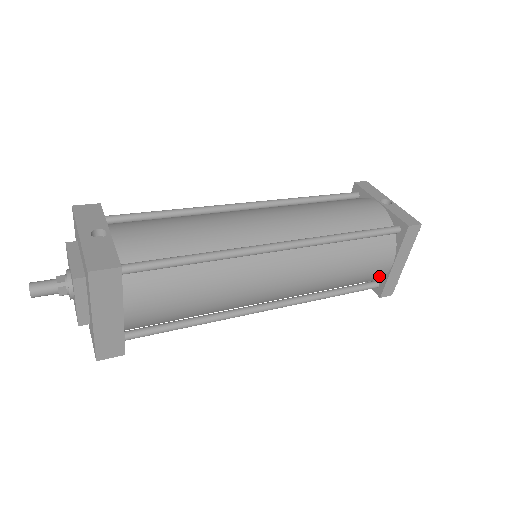
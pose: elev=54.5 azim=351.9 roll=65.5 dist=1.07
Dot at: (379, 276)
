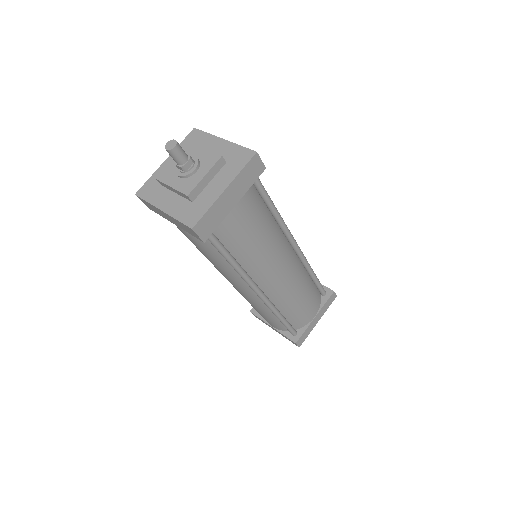
Dot at: (303, 323)
